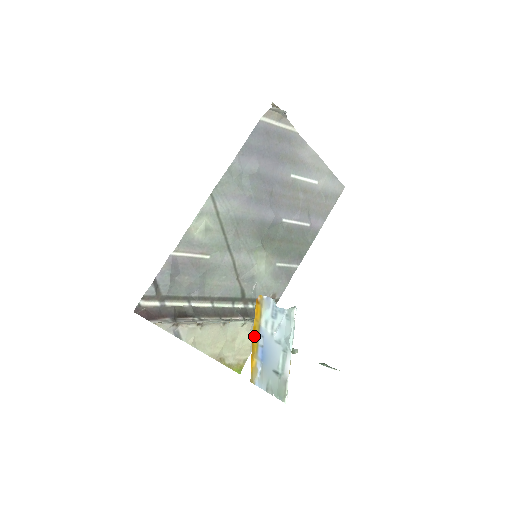
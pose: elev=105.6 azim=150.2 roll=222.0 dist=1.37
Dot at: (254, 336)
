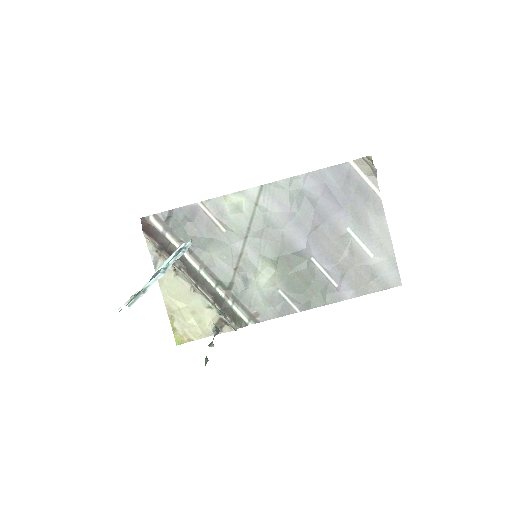
Dot at: occluded
